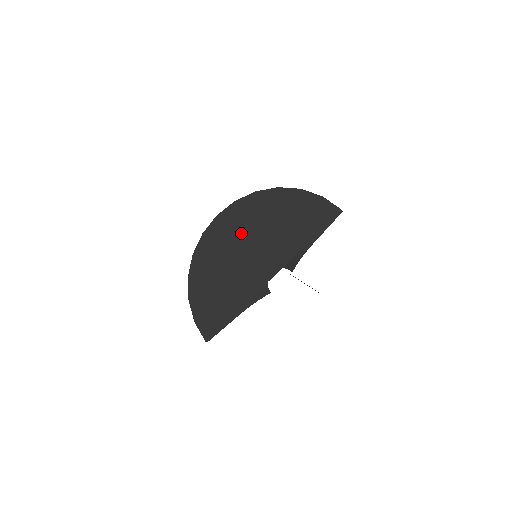
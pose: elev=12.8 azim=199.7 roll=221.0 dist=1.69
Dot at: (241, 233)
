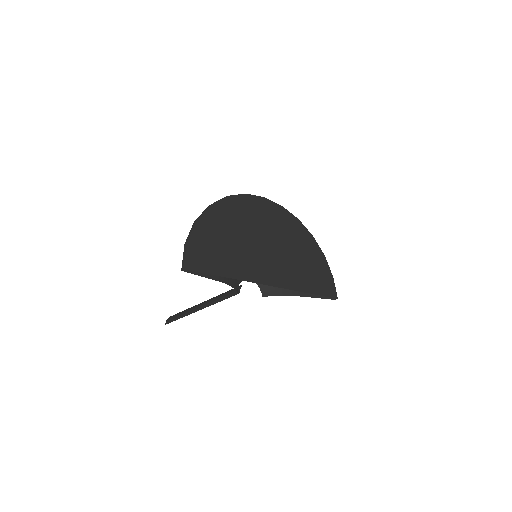
Dot at: (272, 230)
